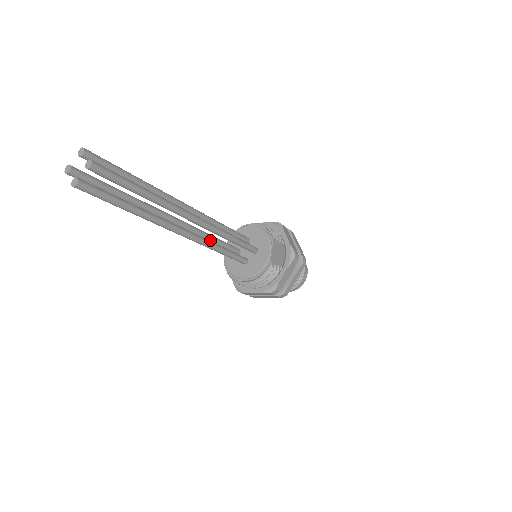
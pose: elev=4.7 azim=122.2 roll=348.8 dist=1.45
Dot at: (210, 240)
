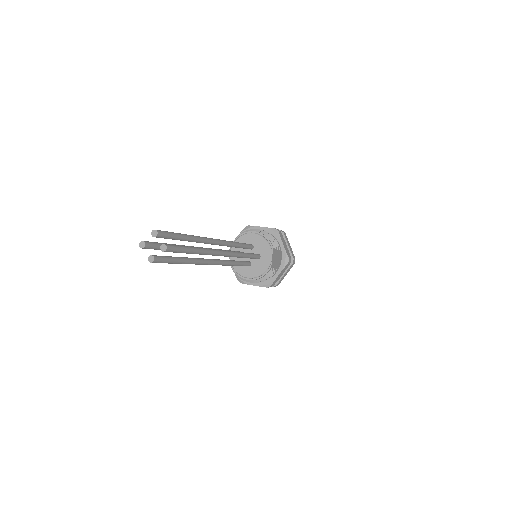
Dot at: occluded
